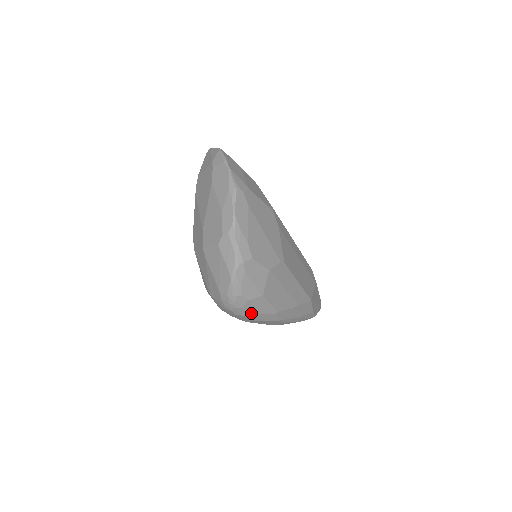
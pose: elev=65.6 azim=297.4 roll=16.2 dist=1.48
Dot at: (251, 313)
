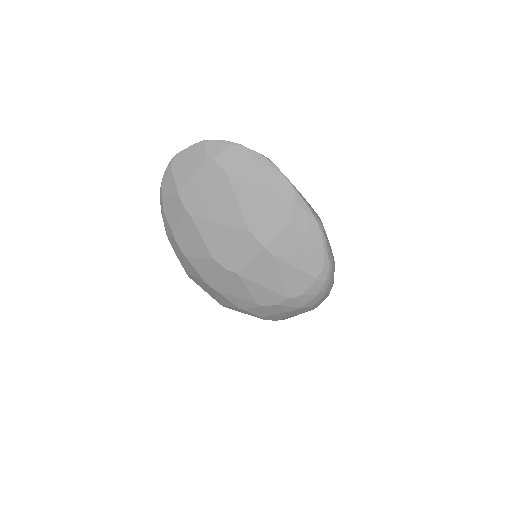
Dot at: occluded
